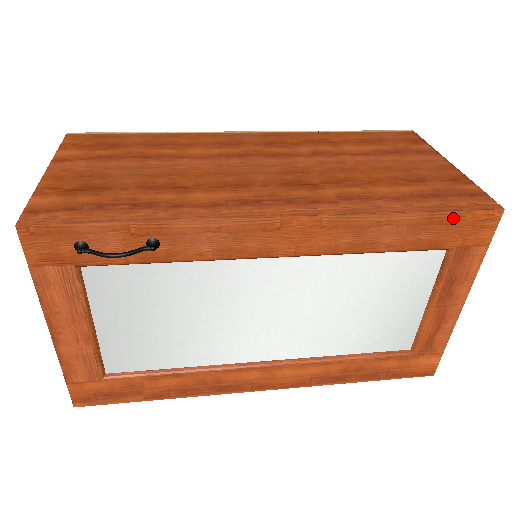
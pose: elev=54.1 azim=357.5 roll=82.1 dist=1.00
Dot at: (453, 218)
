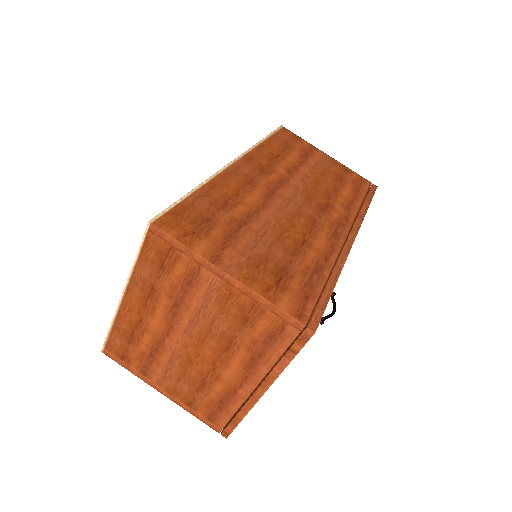
Dot at: occluded
